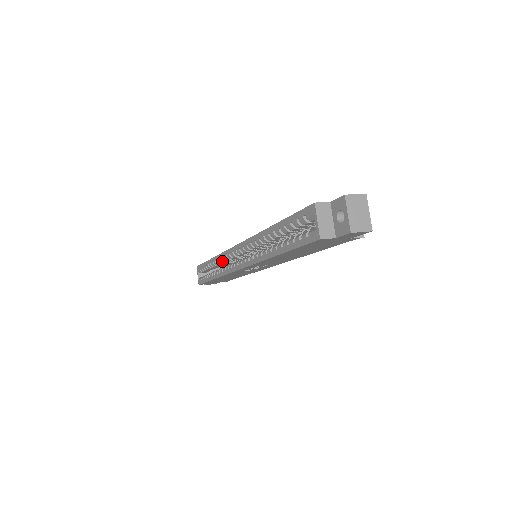
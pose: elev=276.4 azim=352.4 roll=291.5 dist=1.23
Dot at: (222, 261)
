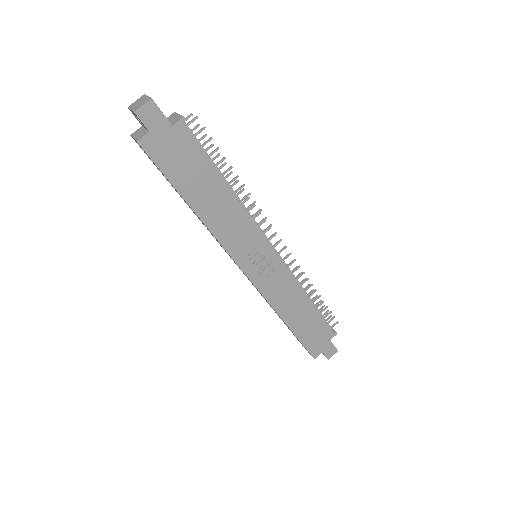
Dot at: occluded
